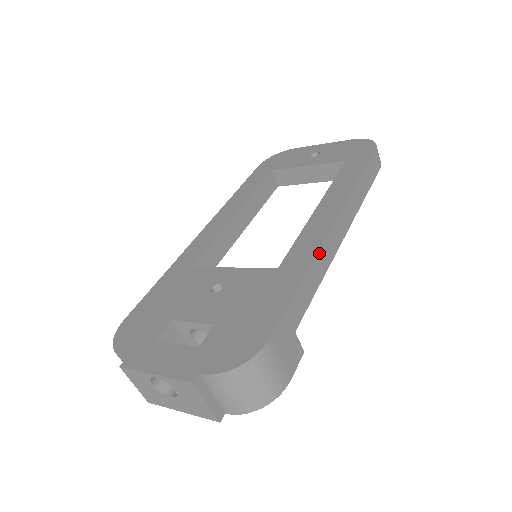
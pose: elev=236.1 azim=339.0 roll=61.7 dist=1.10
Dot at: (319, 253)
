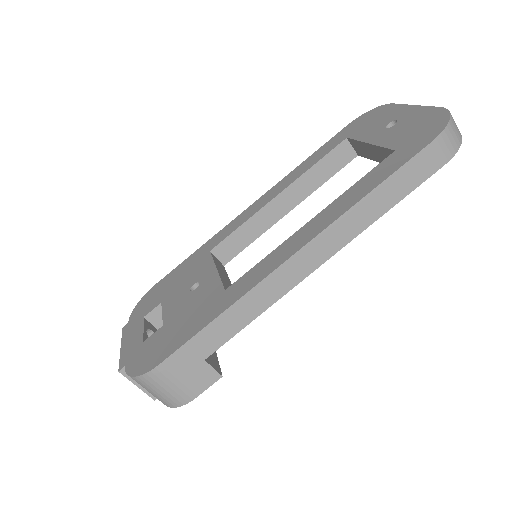
Dot at: (255, 289)
